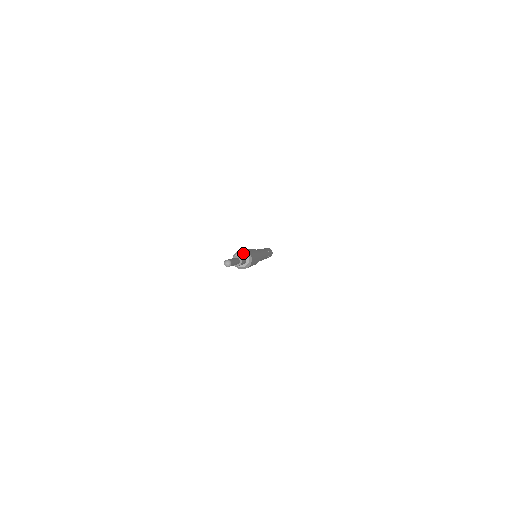
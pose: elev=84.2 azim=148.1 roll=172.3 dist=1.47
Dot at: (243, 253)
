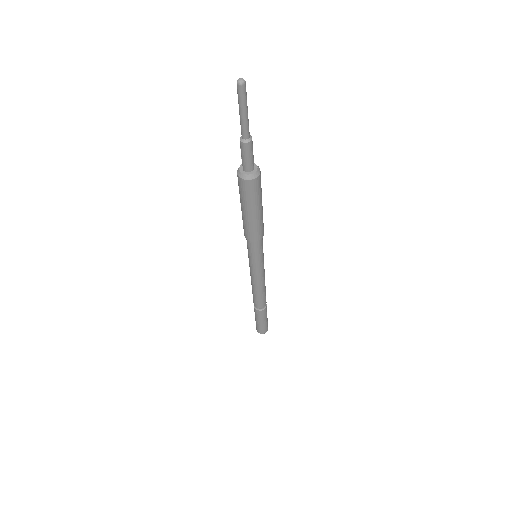
Dot at: (256, 165)
